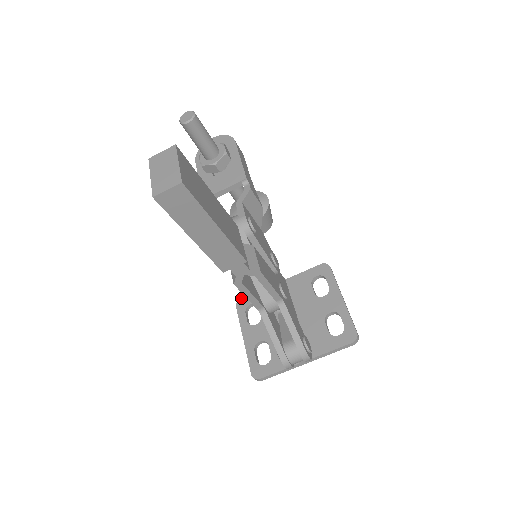
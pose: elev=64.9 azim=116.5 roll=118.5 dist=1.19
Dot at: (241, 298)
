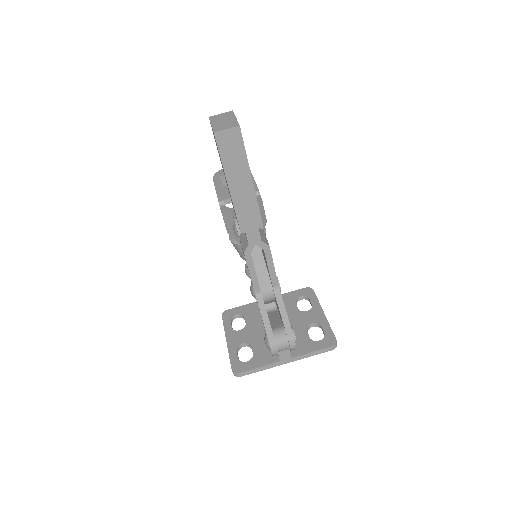
Dot at: occluded
